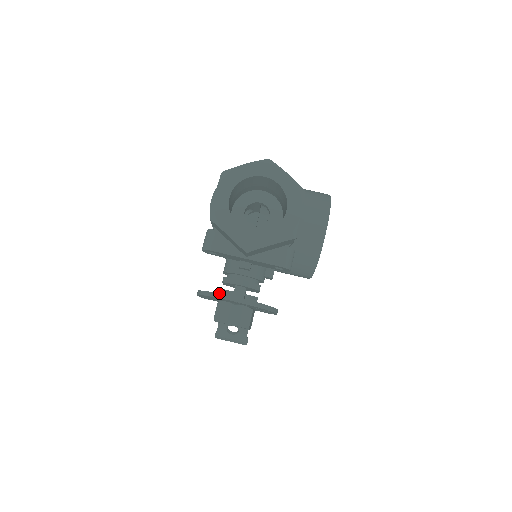
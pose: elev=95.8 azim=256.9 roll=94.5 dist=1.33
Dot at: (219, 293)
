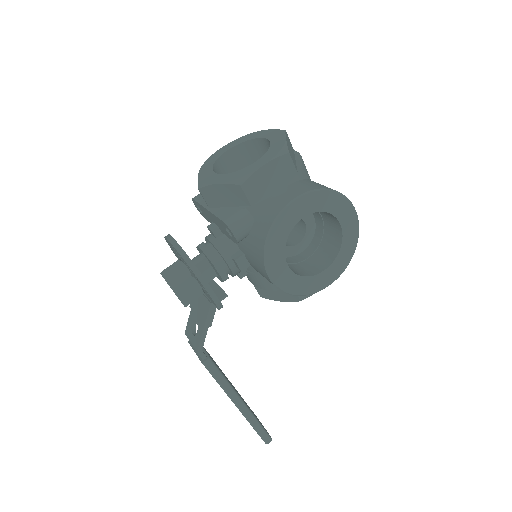
Dot at: occluded
